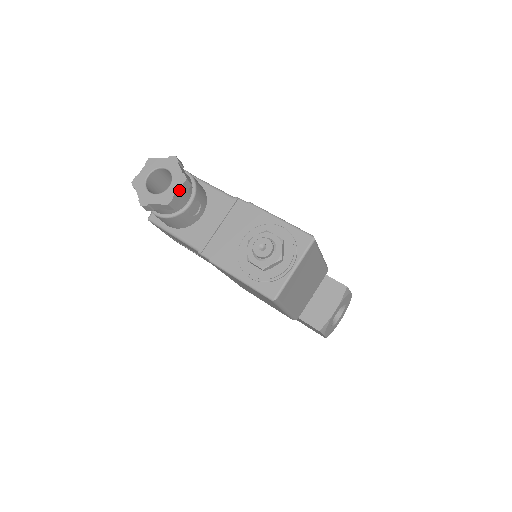
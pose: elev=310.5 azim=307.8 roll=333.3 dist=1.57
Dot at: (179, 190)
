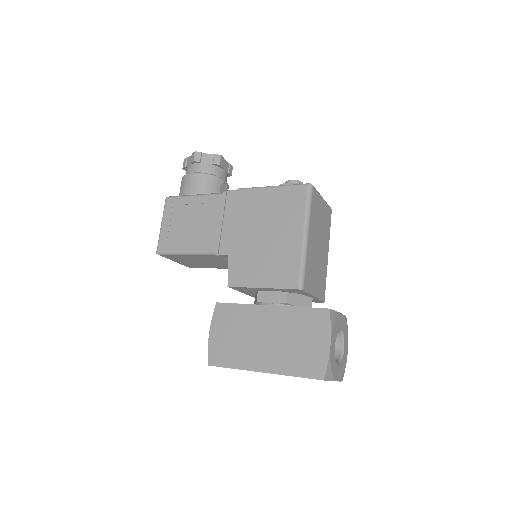
Dot at: (227, 164)
